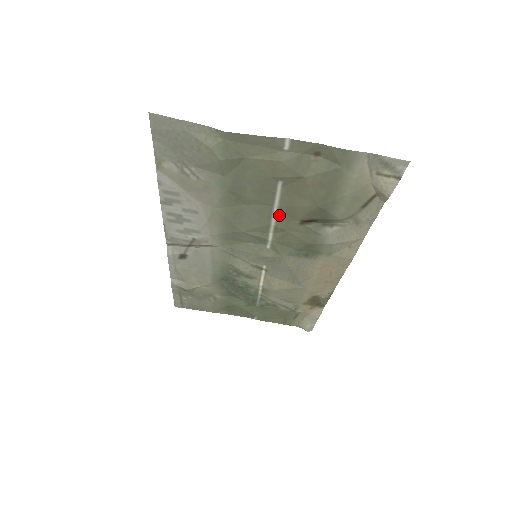
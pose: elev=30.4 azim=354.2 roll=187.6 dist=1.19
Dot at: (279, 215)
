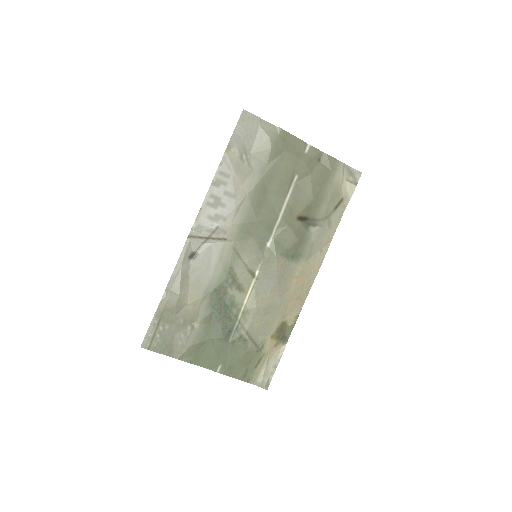
Dot at: (286, 209)
